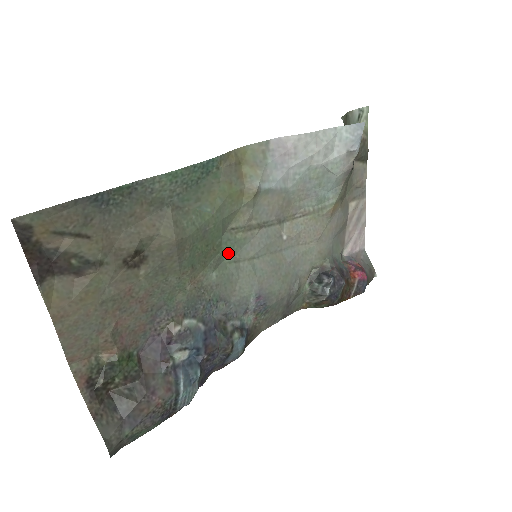
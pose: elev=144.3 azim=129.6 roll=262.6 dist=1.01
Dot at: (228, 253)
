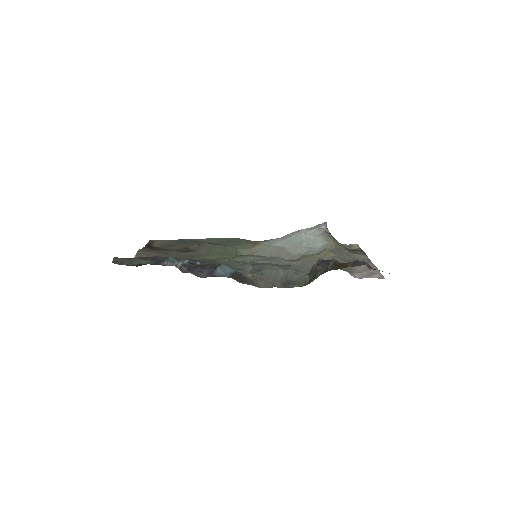
Dot at: (240, 259)
